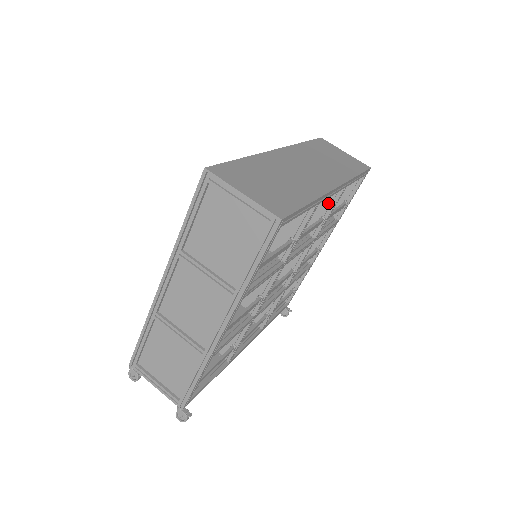
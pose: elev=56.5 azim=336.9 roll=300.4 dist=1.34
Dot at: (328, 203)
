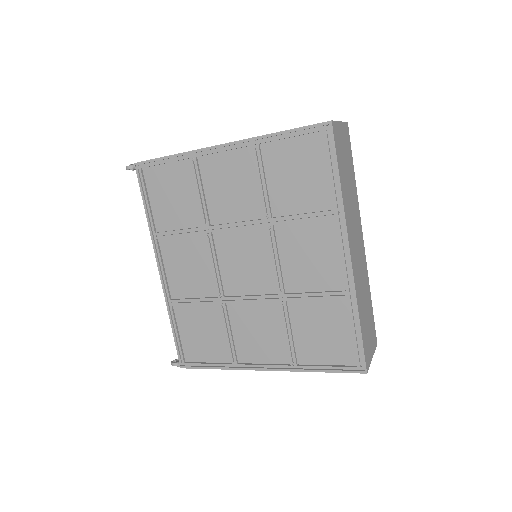
Dot at: occluded
